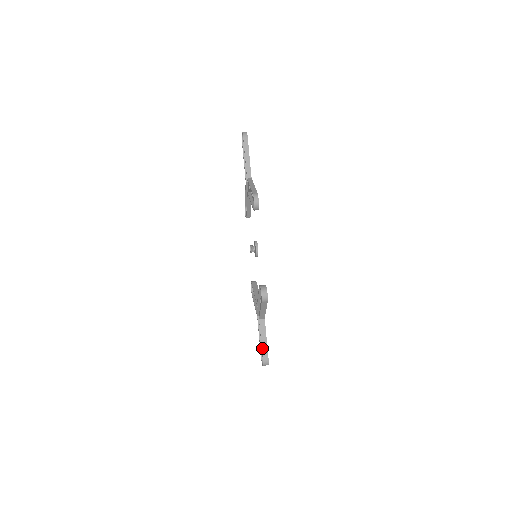
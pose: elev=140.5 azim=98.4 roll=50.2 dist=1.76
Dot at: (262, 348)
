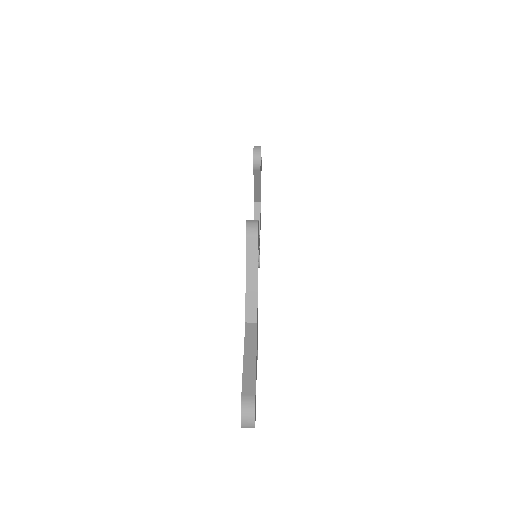
Dot at: (243, 372)
